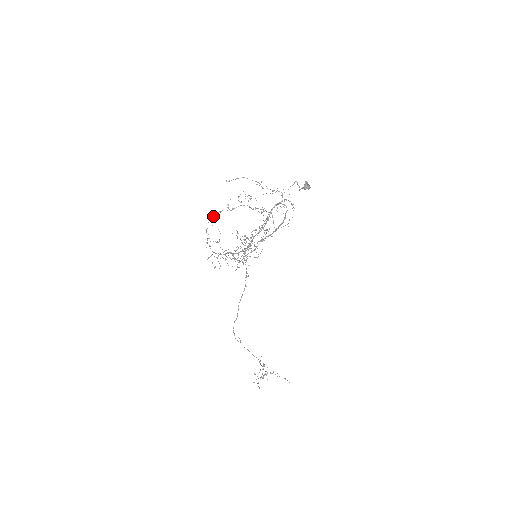
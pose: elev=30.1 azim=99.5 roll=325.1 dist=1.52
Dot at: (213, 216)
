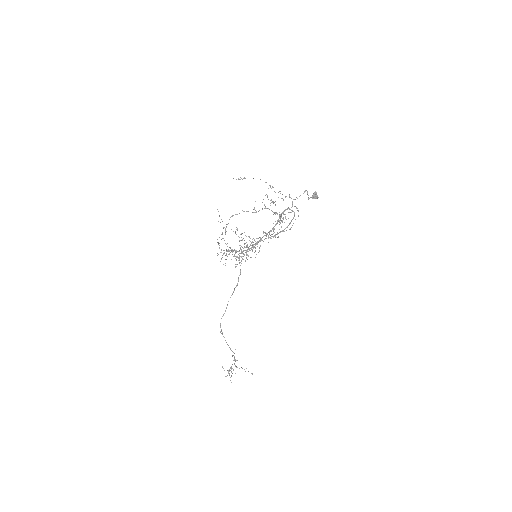
Dot at: (218, 211)
